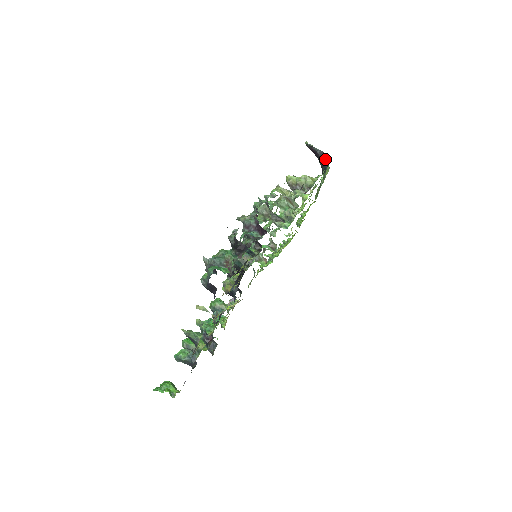
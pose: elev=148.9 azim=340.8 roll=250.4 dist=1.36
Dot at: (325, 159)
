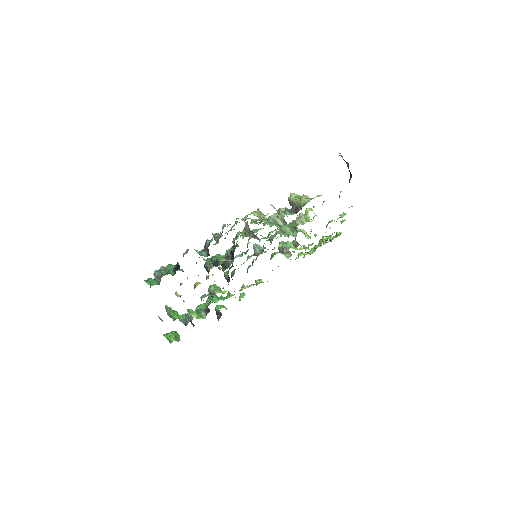
Dot at: (350, 172)
